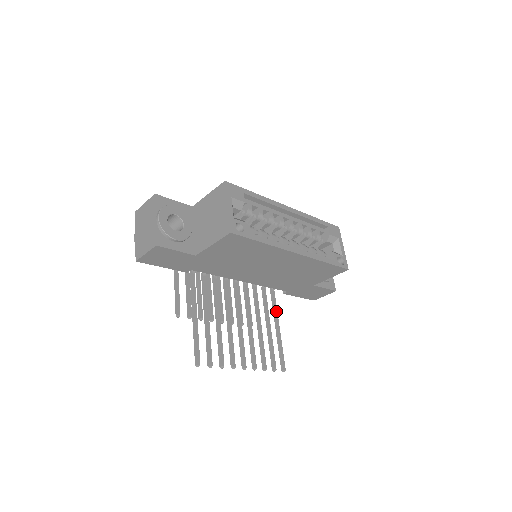
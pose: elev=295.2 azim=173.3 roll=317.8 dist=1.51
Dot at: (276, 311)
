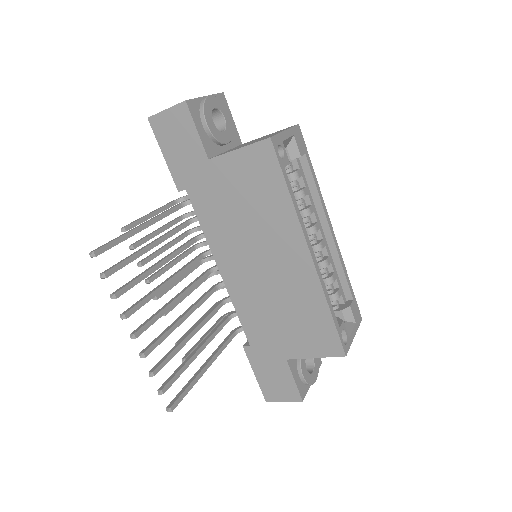
Dot at: (220, 350)
